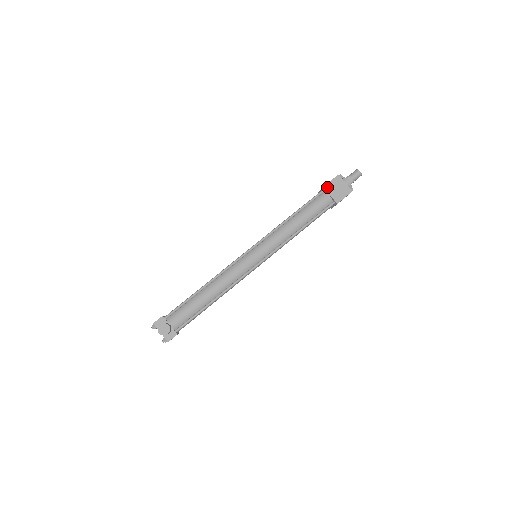
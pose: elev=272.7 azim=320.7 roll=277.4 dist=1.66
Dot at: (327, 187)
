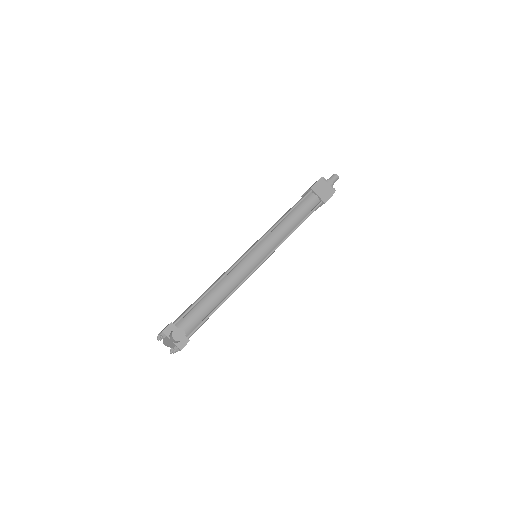
Dot at: (314, 188)
